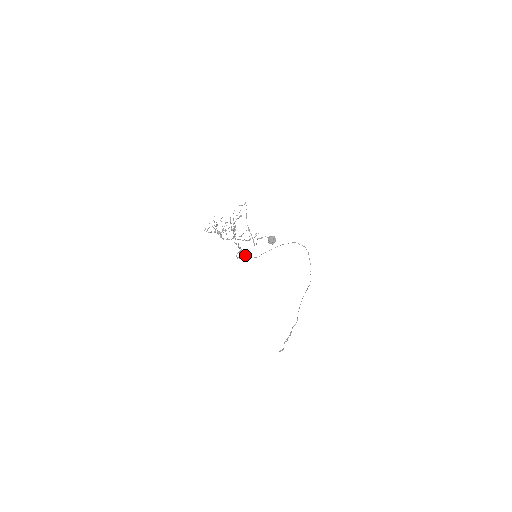
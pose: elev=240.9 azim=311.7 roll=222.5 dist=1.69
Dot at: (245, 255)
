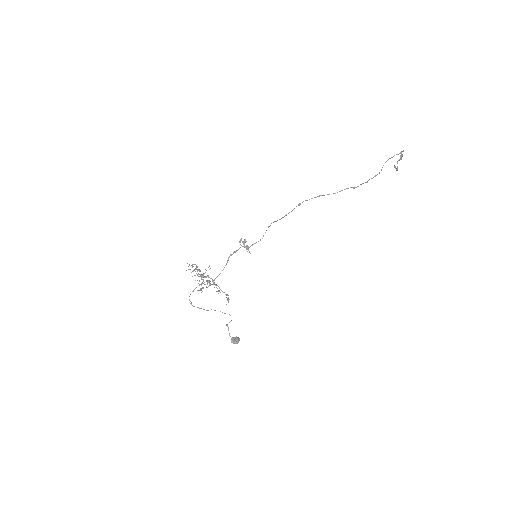
Dot at: (247, 248)
